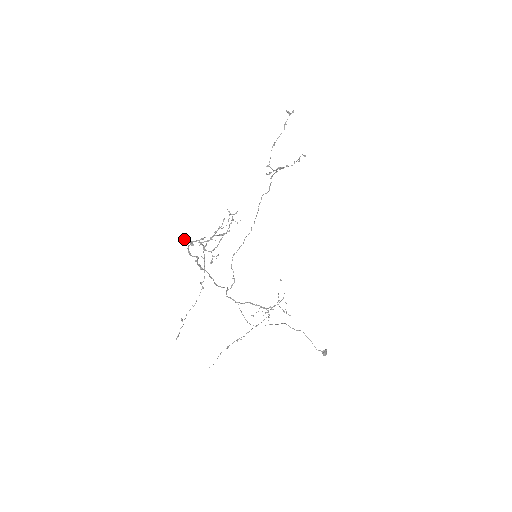
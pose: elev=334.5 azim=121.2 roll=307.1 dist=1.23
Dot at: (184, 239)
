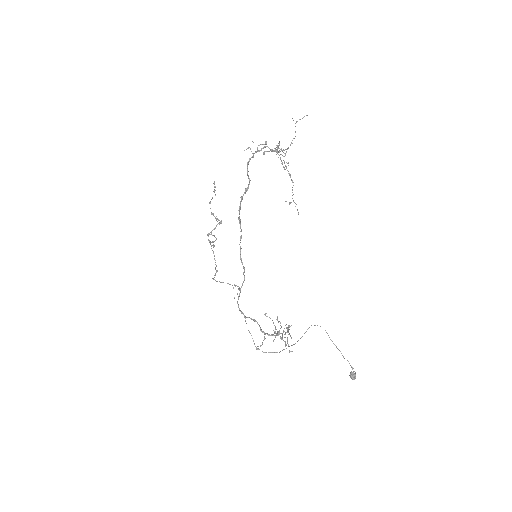
Dot at: occluded
